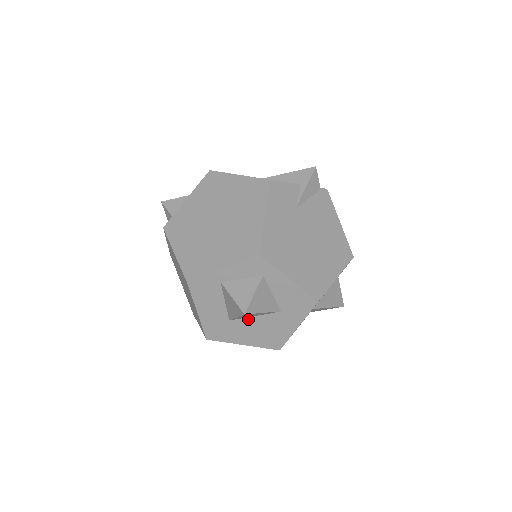
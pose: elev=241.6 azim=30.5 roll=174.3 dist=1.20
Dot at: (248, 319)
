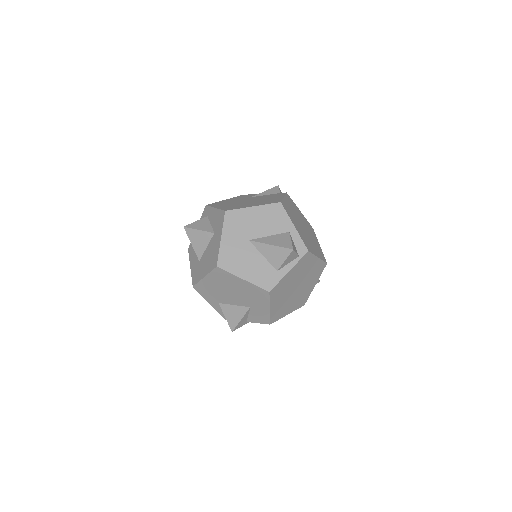
Dot at: (205, 253)
